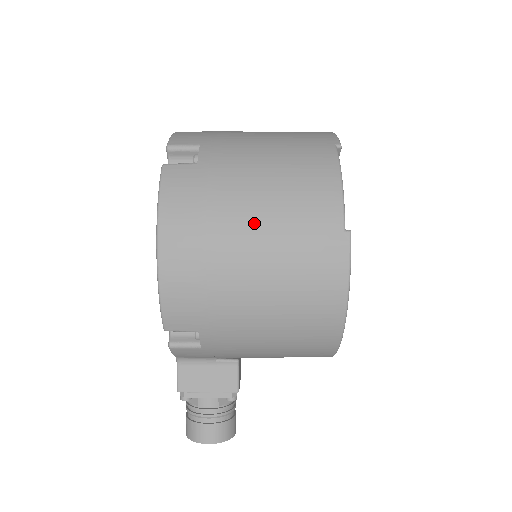
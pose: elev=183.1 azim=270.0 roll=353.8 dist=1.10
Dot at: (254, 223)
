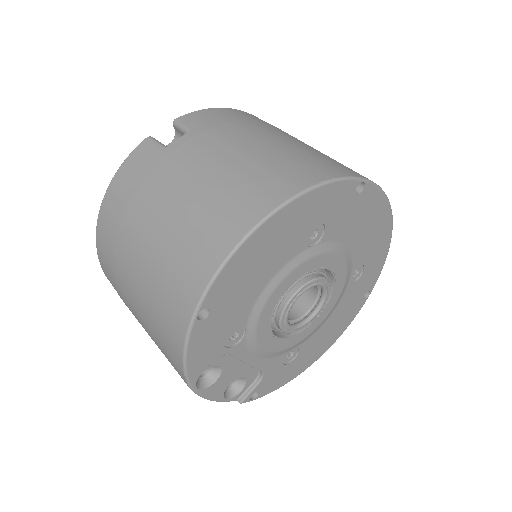
Dot at: occluded
